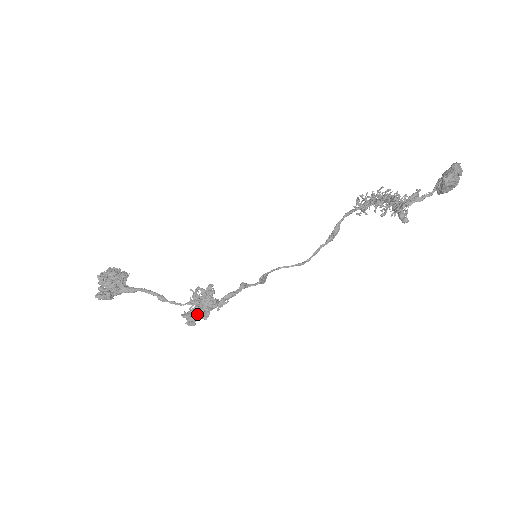
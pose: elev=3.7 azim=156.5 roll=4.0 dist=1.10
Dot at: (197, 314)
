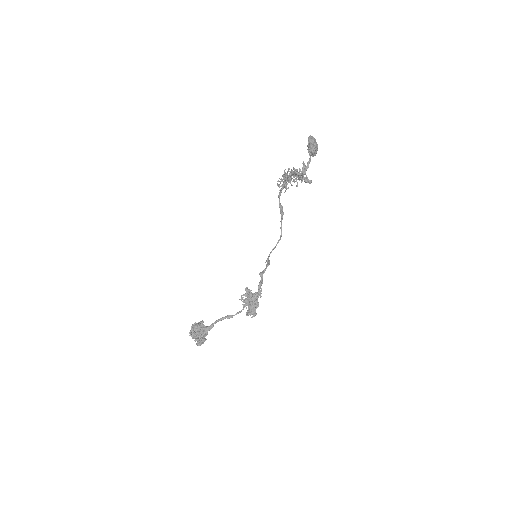
Dot at: (253, 308)
